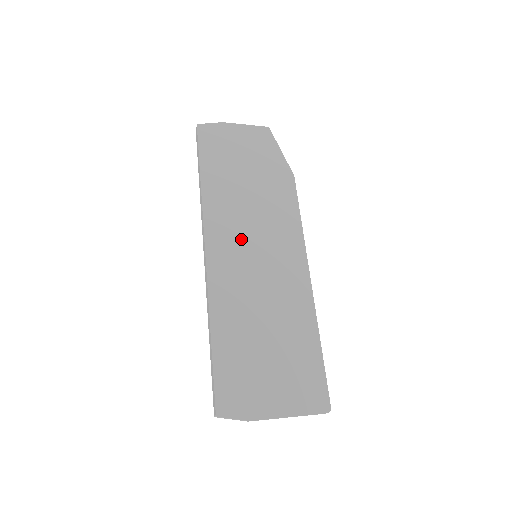
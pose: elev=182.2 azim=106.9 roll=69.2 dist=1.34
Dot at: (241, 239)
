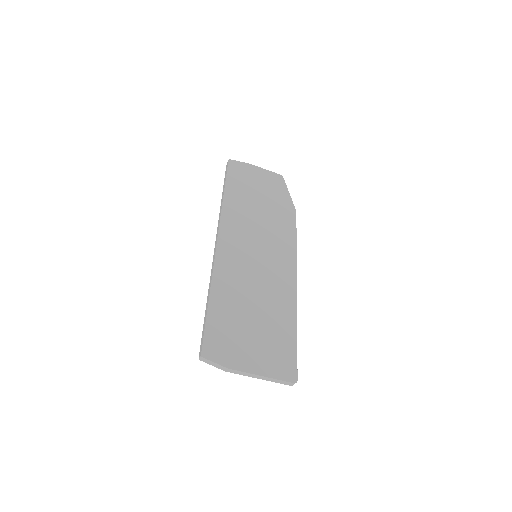
Dot at: (247, 240)
